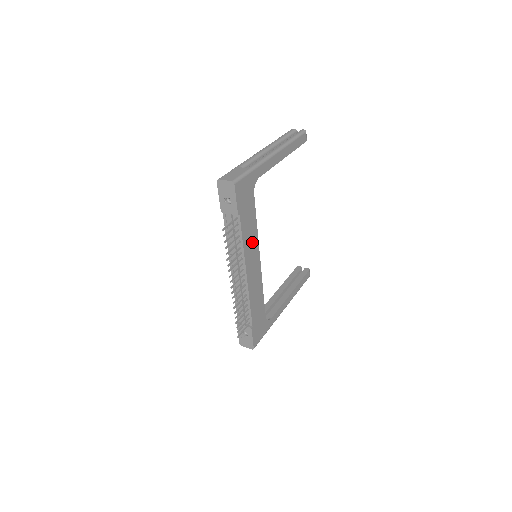
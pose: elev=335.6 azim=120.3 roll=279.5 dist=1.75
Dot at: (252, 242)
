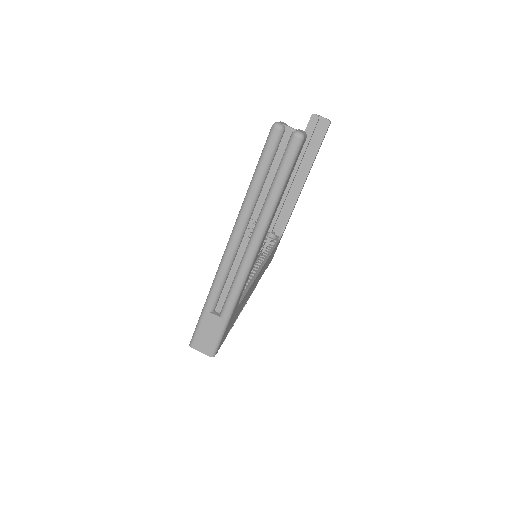
Dot at: occluded
